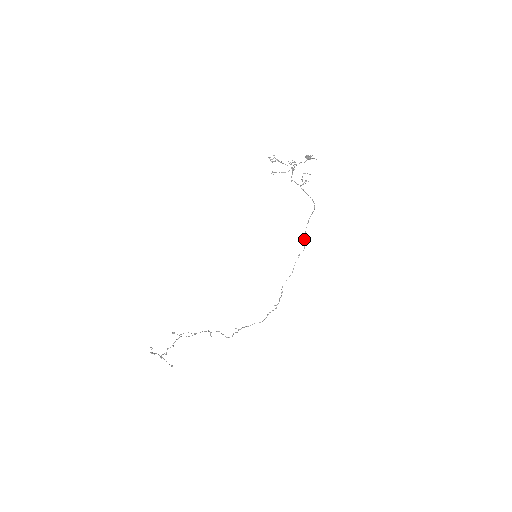
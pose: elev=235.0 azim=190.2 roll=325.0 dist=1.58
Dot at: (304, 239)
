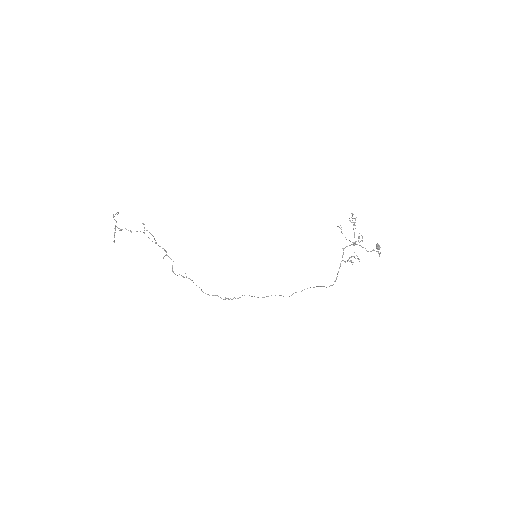
Dot at: occluded
